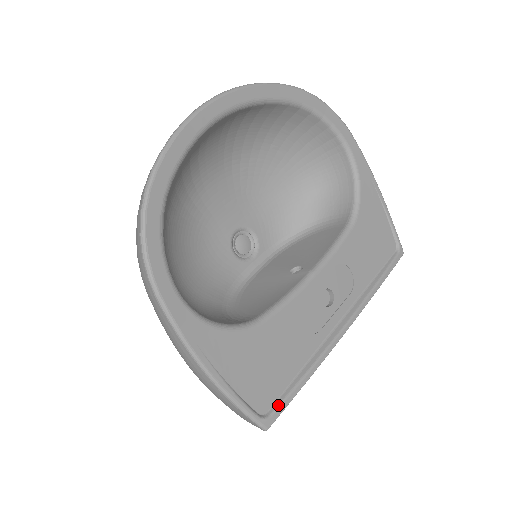
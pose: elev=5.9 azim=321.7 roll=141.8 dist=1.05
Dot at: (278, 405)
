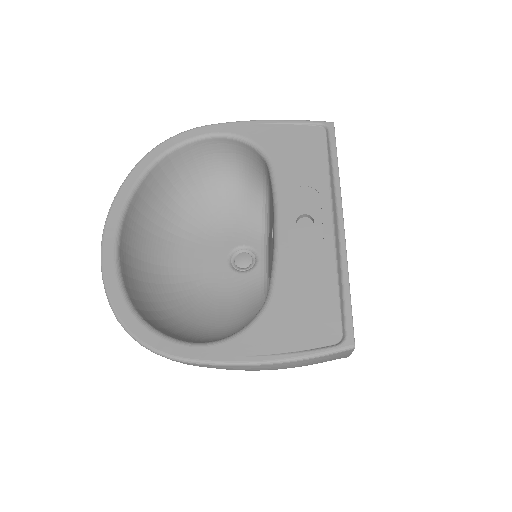
Dot at: (344, 323)
